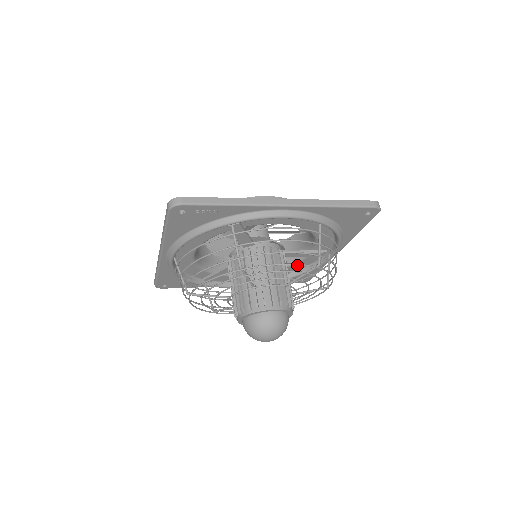
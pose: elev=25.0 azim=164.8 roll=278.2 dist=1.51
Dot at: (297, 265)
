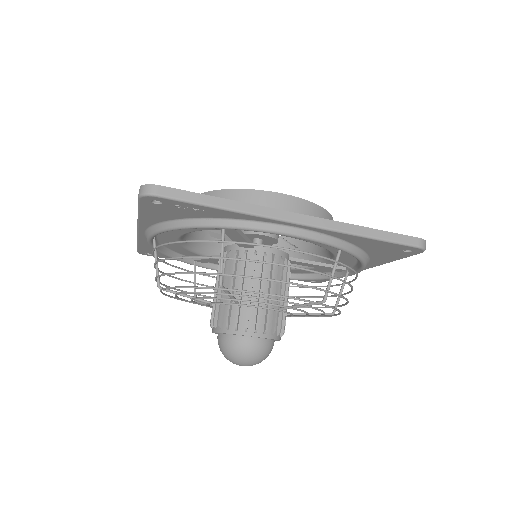
Dot at: occluded
